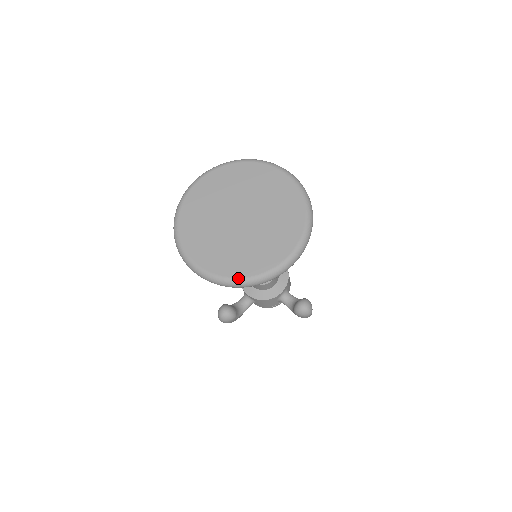
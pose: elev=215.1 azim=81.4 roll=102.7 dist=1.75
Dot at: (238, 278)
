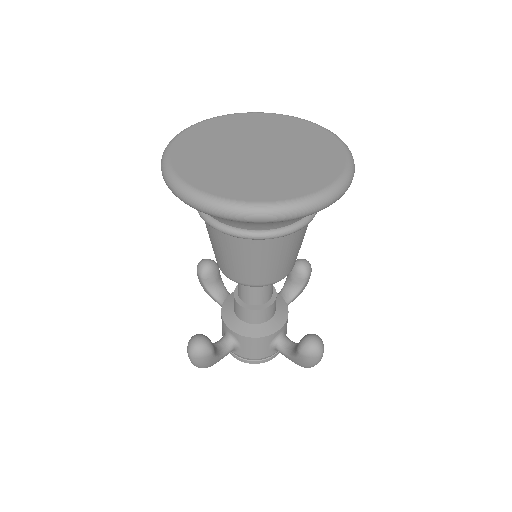
Dot at: (254, 202)
